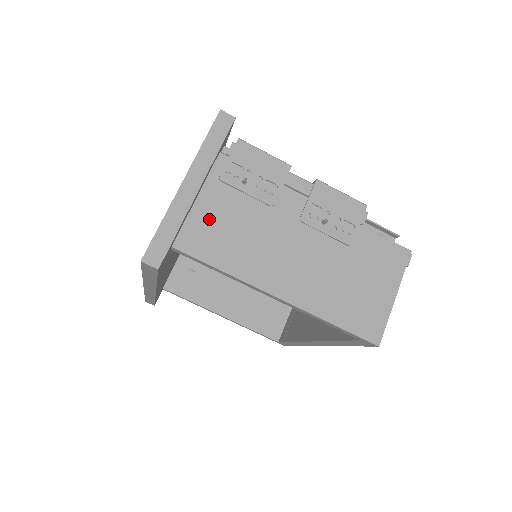
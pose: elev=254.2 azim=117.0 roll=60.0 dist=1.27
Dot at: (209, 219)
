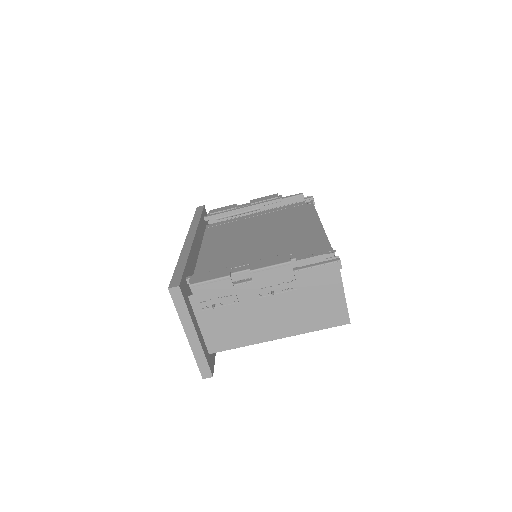
Dot at: (214, 331)
